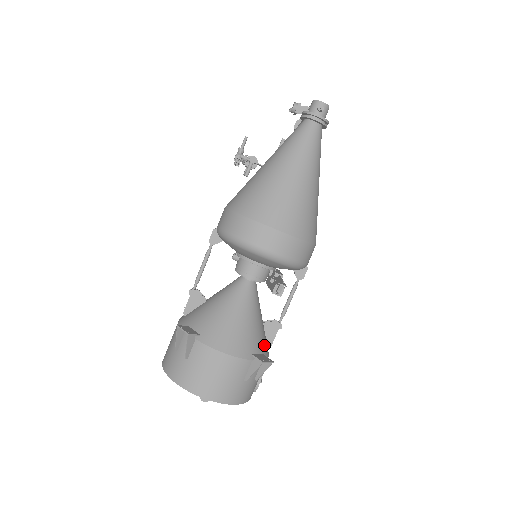
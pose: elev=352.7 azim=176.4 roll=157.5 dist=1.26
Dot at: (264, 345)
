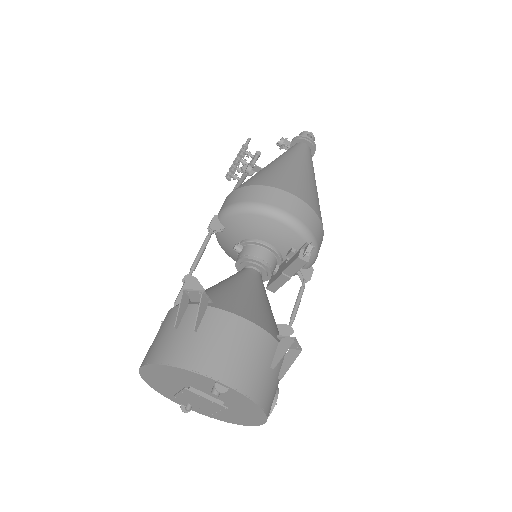
Dot at: occluded
